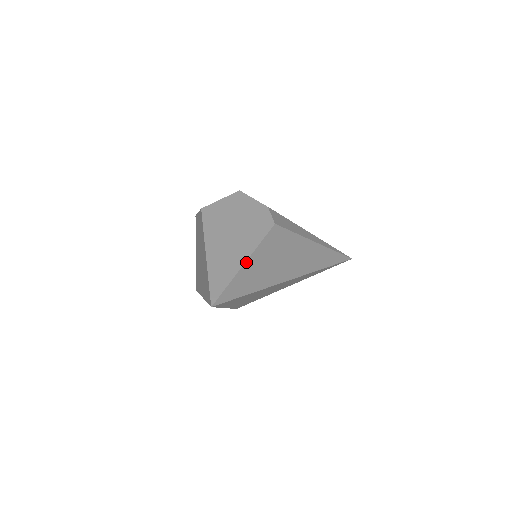
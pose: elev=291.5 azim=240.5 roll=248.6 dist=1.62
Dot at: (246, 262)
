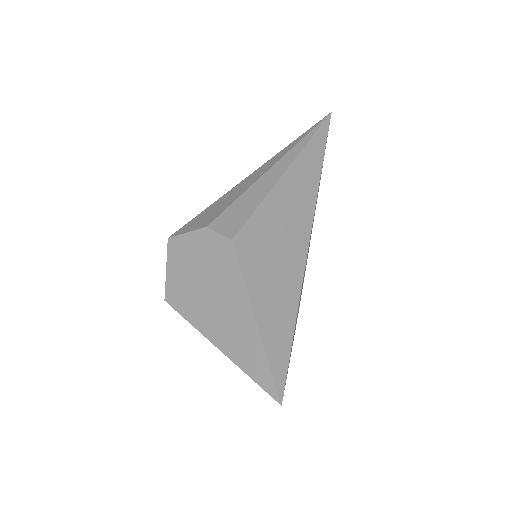
Dot at: (256, 318)
